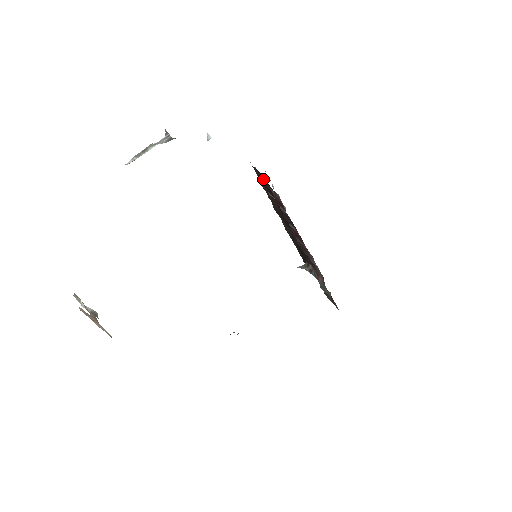
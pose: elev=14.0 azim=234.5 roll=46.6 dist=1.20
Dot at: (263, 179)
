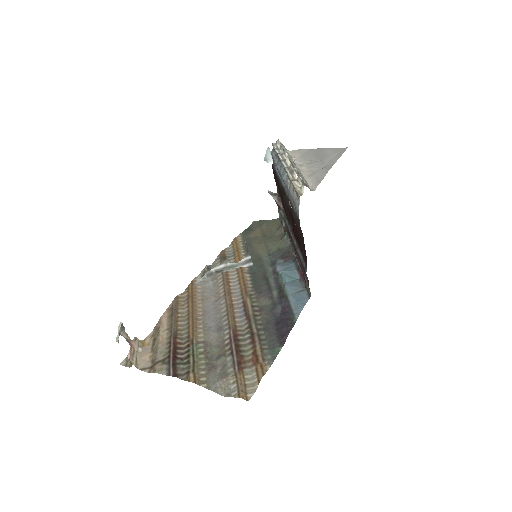
Dot at: (302, 240)
